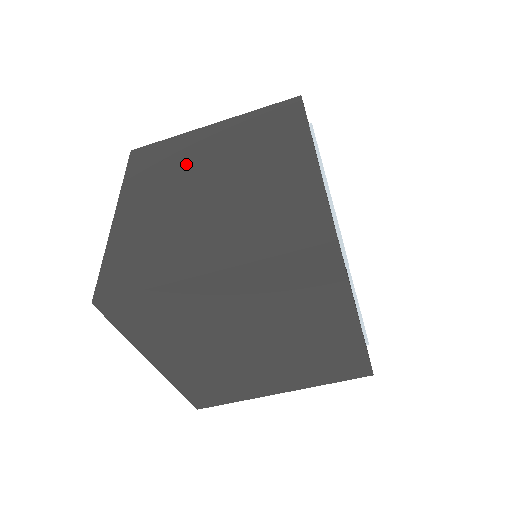
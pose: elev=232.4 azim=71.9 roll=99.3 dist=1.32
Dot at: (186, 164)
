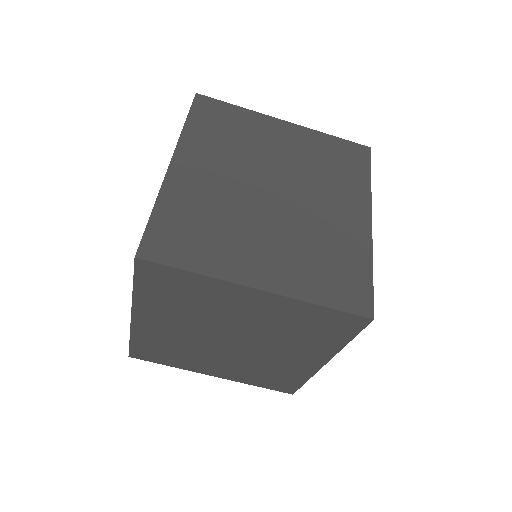
Dot at: (253, 151)
